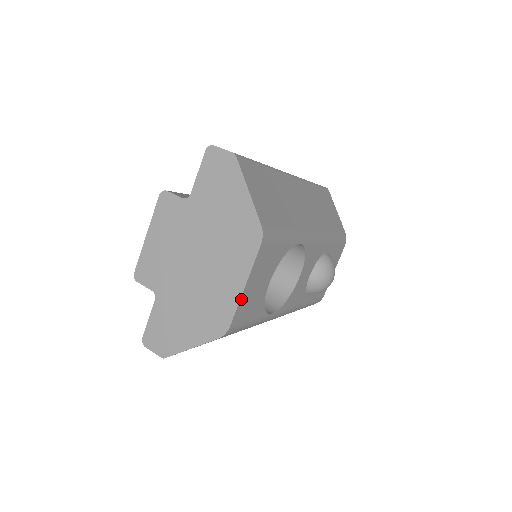
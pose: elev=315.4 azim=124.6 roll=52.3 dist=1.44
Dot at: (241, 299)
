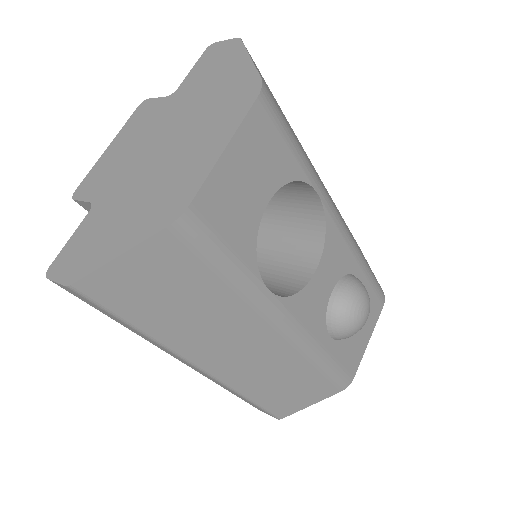
Dot at: (216, 167)
